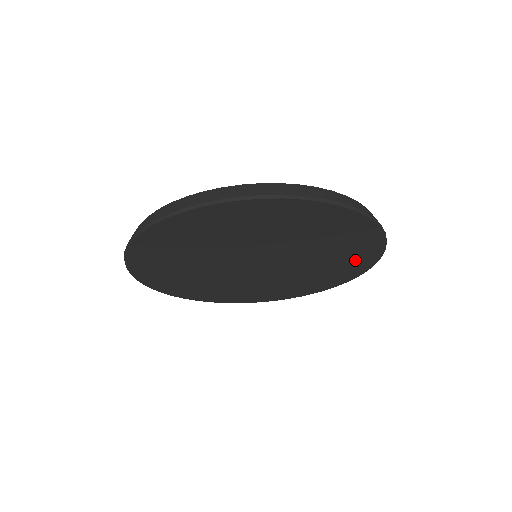
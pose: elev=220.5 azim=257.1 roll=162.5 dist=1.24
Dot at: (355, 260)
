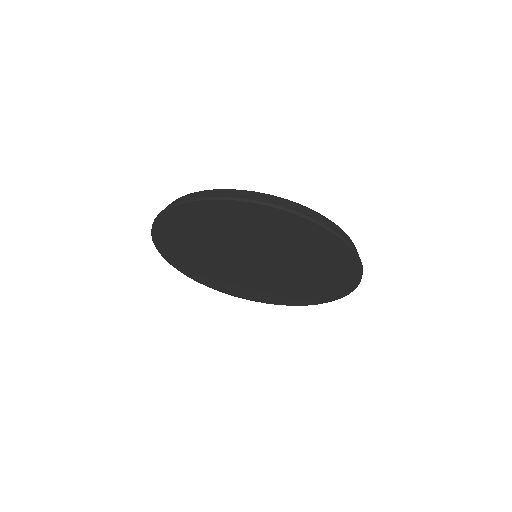
Dot at: (337, 264)
